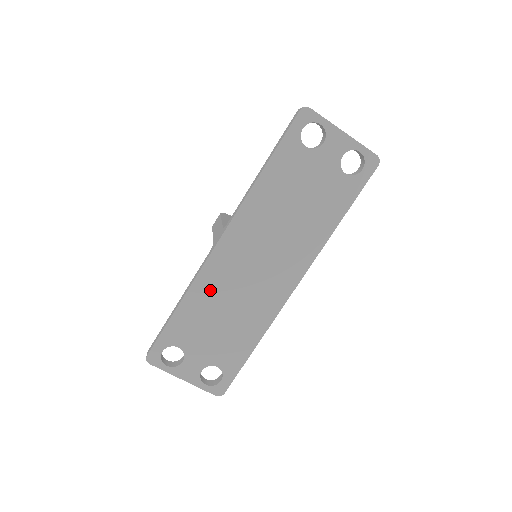
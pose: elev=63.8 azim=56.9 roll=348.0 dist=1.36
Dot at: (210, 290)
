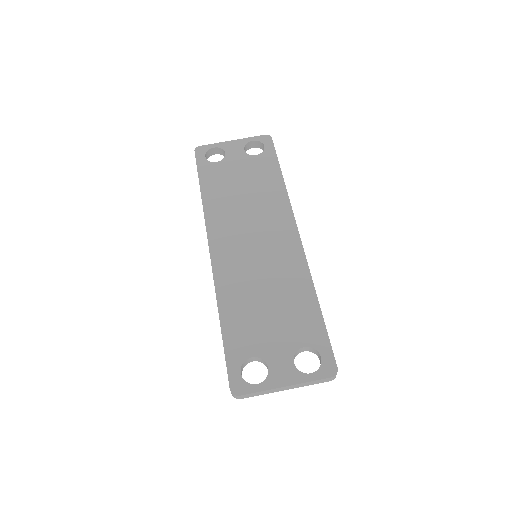
Dot at: (235, 288)
